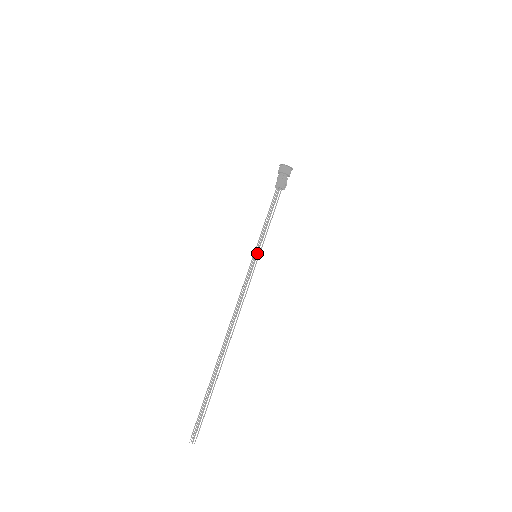
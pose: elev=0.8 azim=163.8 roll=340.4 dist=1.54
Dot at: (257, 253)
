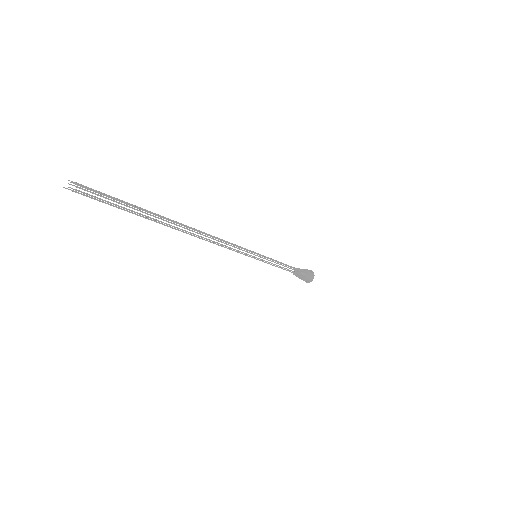
Dot at: (260, 254)
